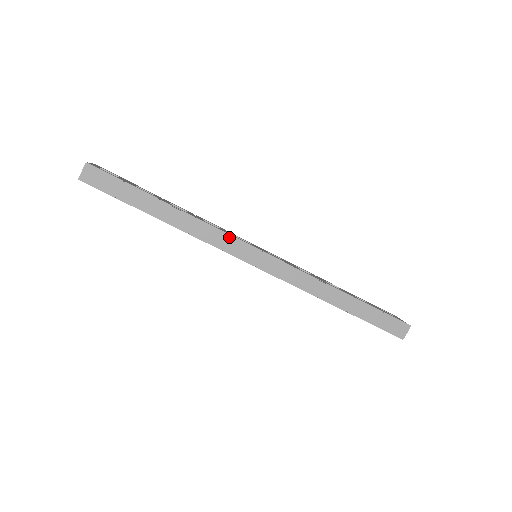
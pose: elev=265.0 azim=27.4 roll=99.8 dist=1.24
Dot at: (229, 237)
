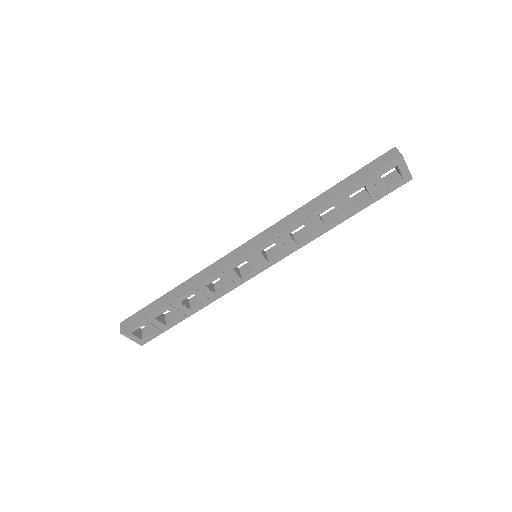
Dot at: (220, 261)
